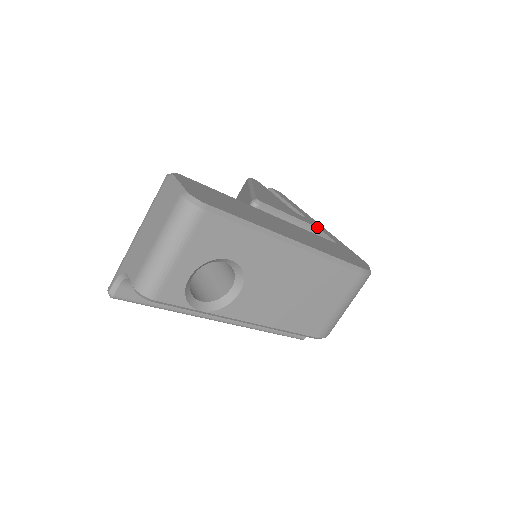
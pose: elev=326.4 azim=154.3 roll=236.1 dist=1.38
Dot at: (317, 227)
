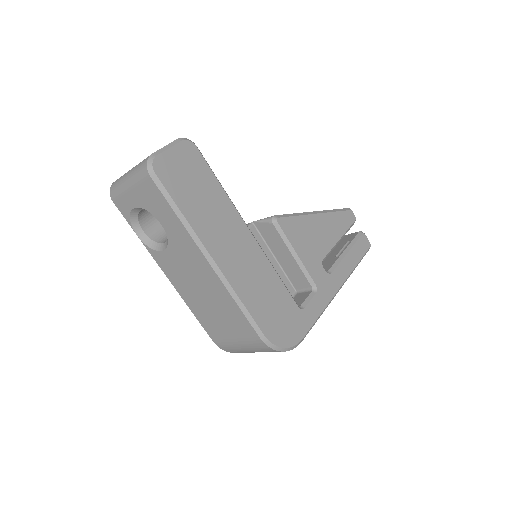
Dot at: (317, 287)
